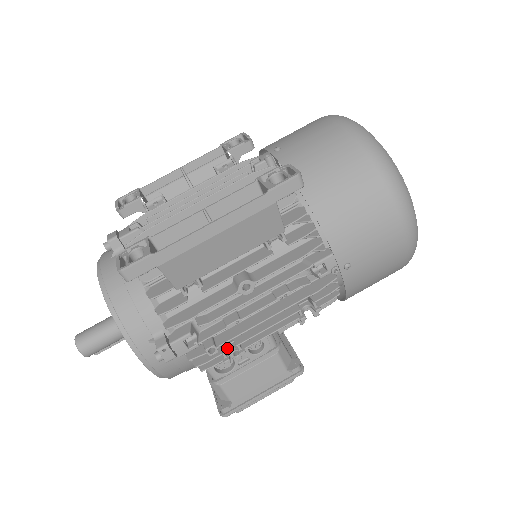
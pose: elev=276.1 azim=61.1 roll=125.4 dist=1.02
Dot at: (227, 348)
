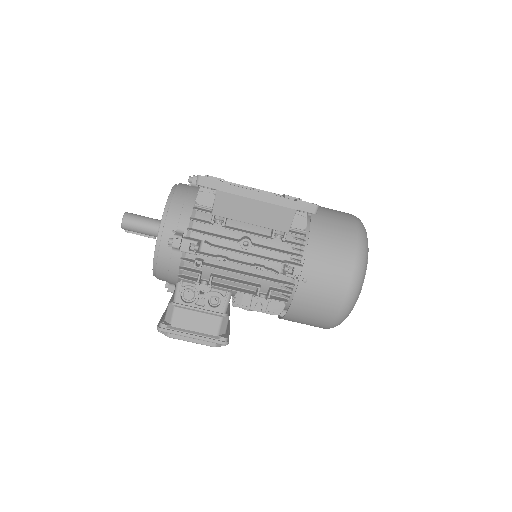
Dot at: (202, 280)
